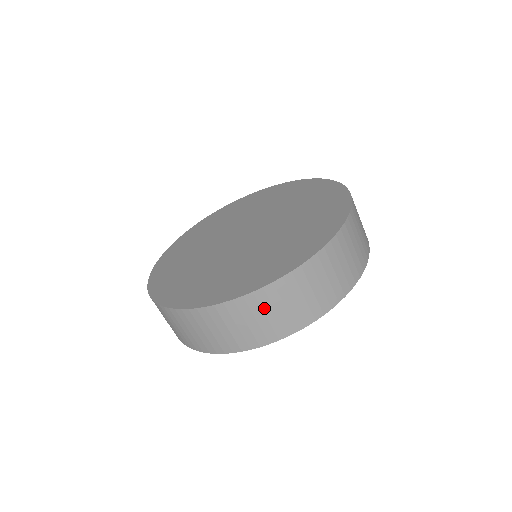
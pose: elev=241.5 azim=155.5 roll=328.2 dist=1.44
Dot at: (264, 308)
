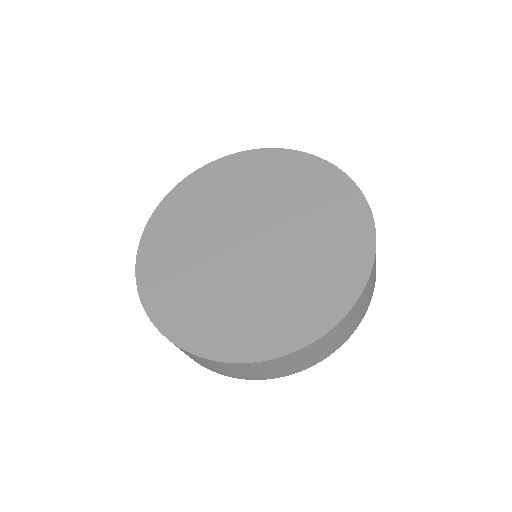
Dot at: (343, 328)
